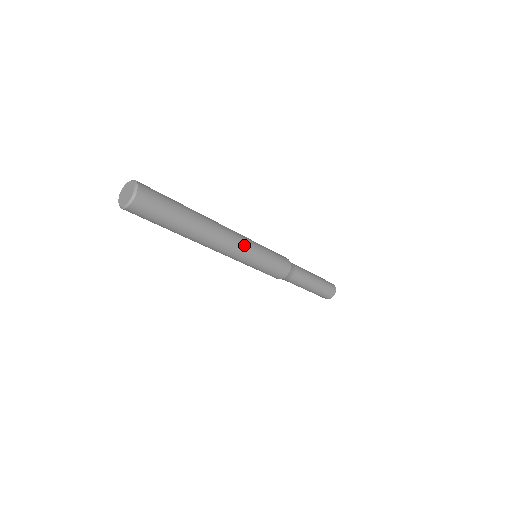
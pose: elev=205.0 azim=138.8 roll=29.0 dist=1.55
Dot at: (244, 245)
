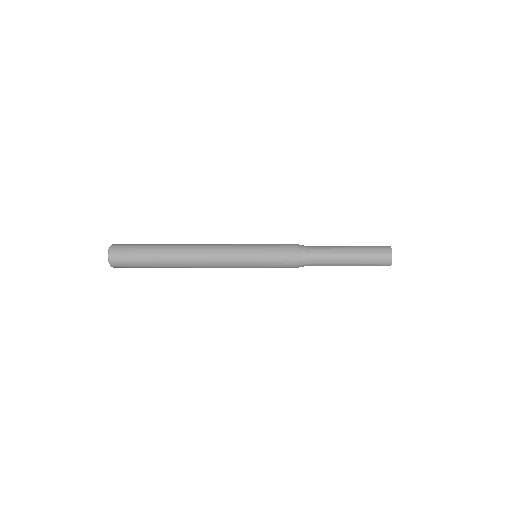
Dot at: (225, 263)
